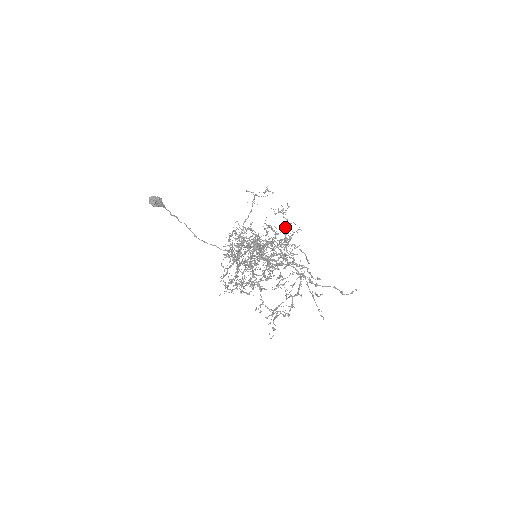
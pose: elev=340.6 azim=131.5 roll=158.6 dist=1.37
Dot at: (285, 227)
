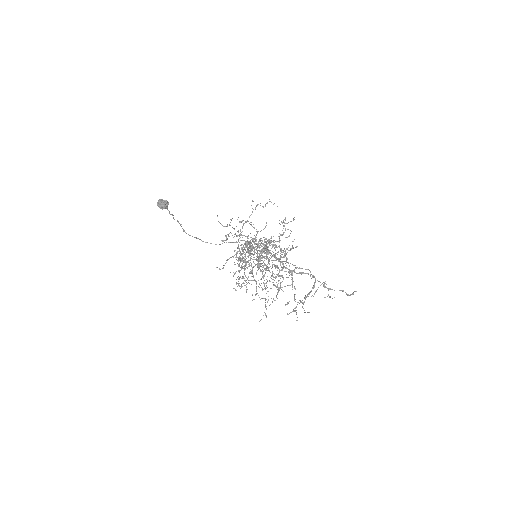
Dot at: (283, 233)
